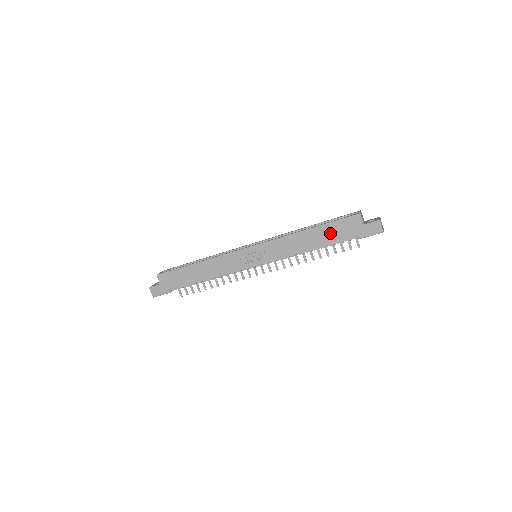
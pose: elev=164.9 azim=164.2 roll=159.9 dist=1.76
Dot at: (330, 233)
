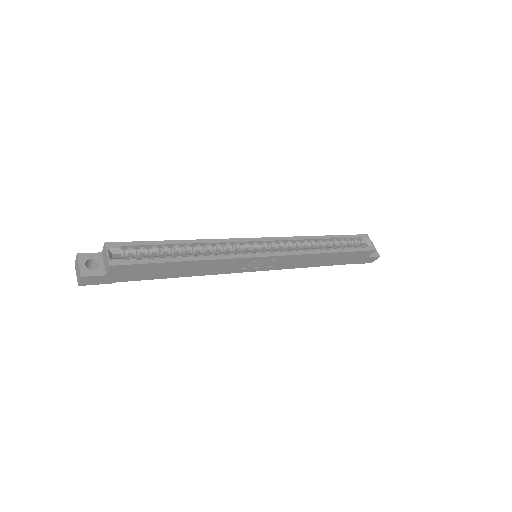
Dot at: (342, 258)
